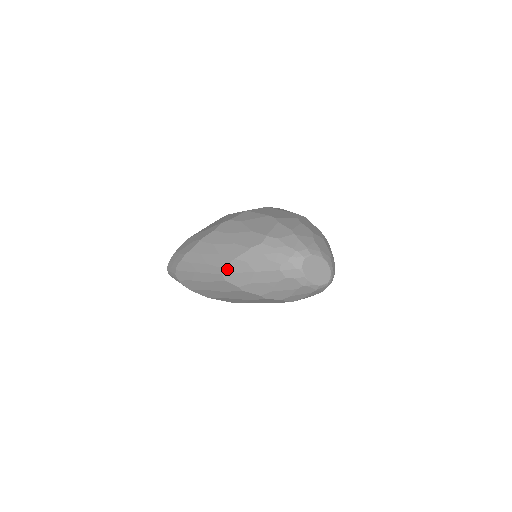
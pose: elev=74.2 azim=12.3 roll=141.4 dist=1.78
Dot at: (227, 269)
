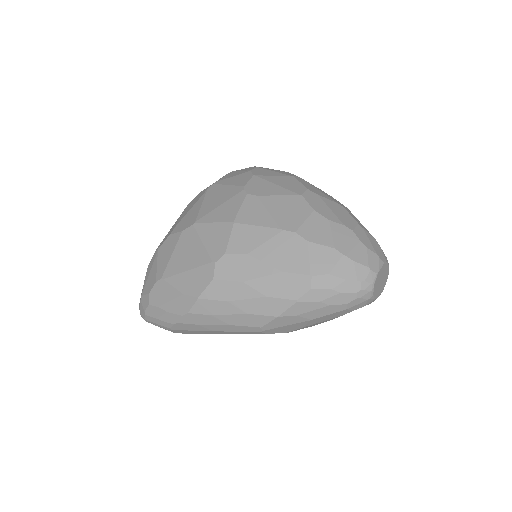
Dot at: (268, 327)
